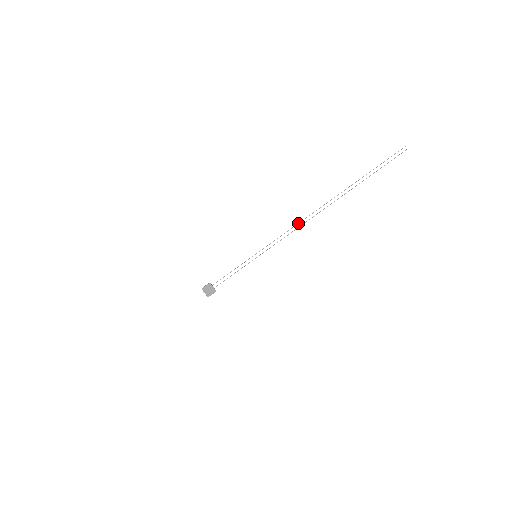
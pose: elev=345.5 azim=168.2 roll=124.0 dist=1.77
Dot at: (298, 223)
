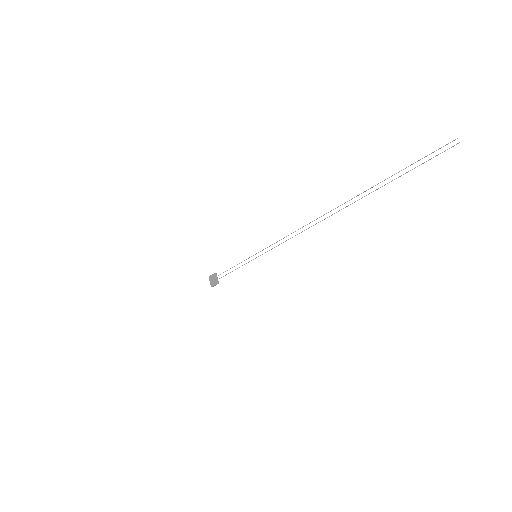
Dot at: occluded
